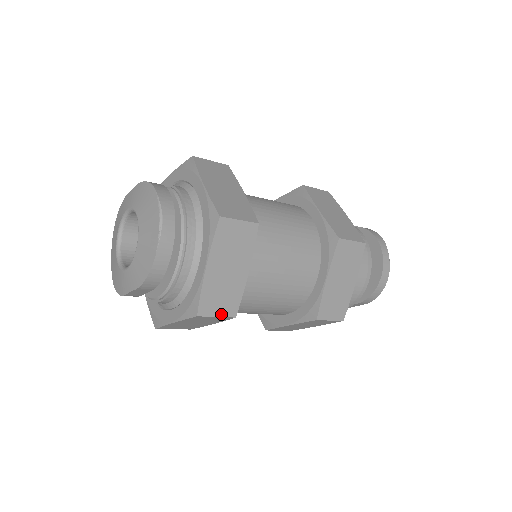
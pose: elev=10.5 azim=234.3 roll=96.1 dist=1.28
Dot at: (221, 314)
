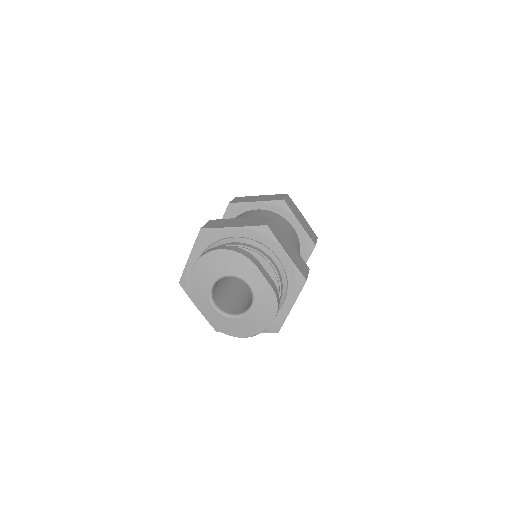
Dot at: occluded
